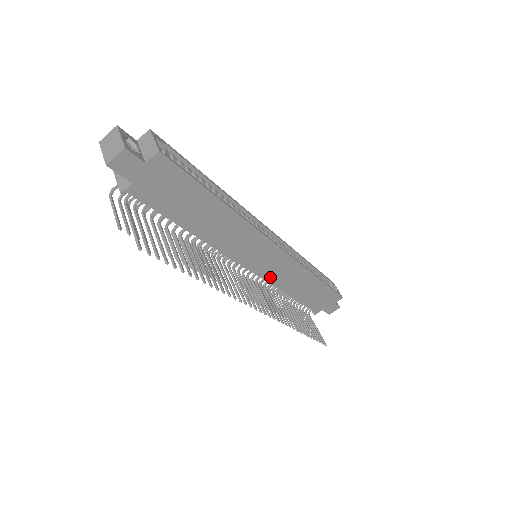
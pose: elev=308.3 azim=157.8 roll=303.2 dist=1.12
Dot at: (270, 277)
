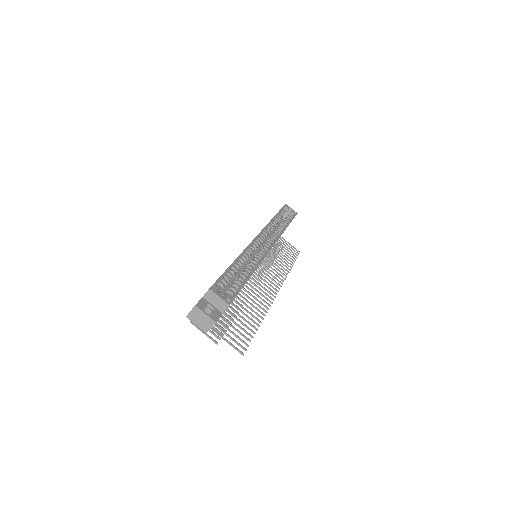
Dot at: occluded
